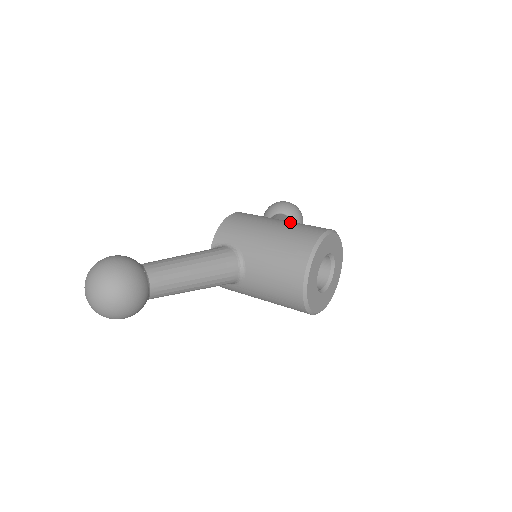
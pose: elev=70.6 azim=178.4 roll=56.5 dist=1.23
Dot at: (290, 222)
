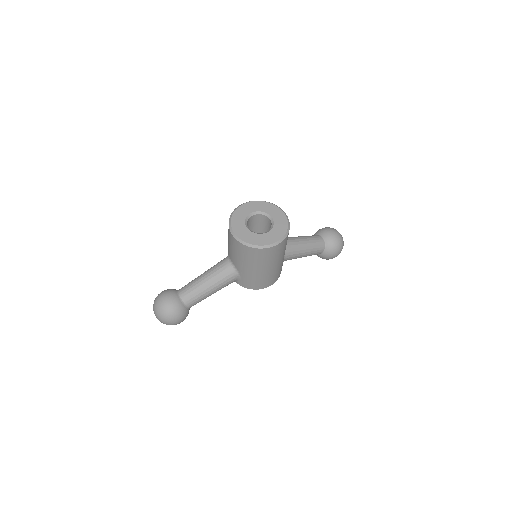
Dot at: occluded
